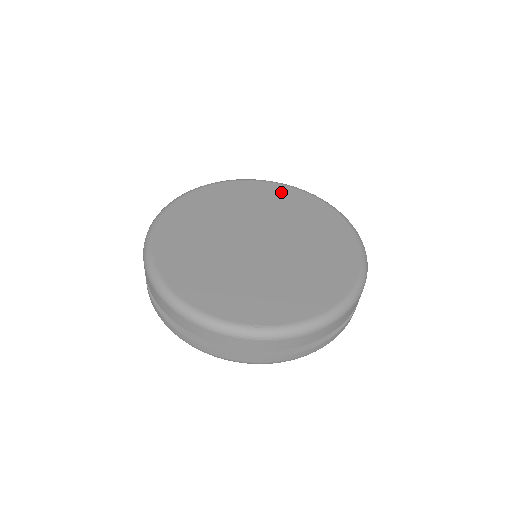
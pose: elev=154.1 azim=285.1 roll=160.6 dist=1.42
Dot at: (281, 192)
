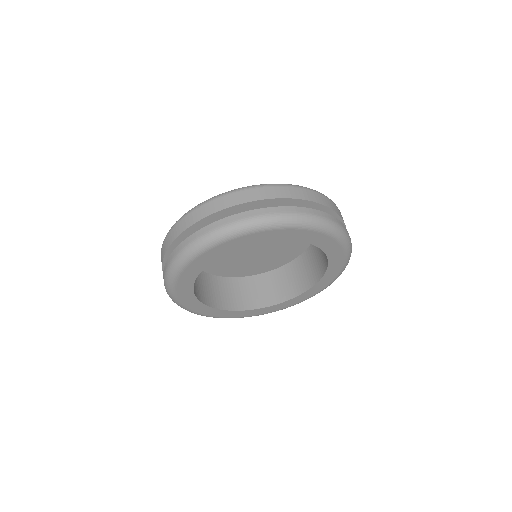
Dot at: occluded
